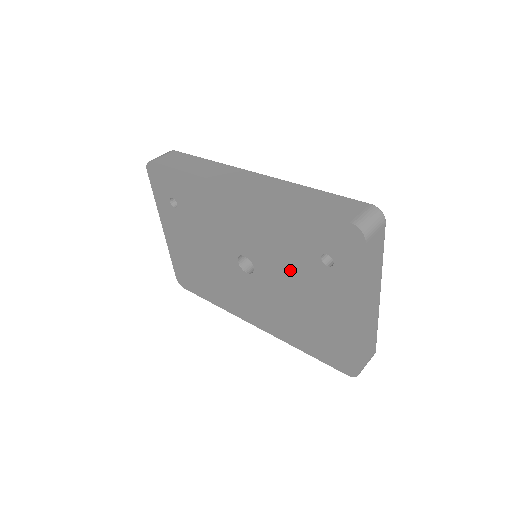
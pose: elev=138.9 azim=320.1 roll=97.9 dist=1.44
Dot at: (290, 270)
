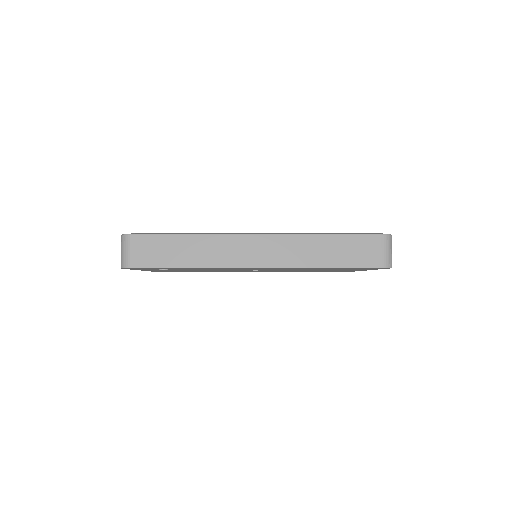
Dot at: occluded
